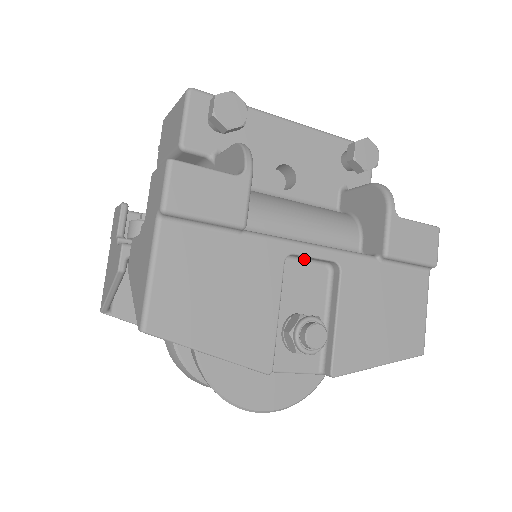
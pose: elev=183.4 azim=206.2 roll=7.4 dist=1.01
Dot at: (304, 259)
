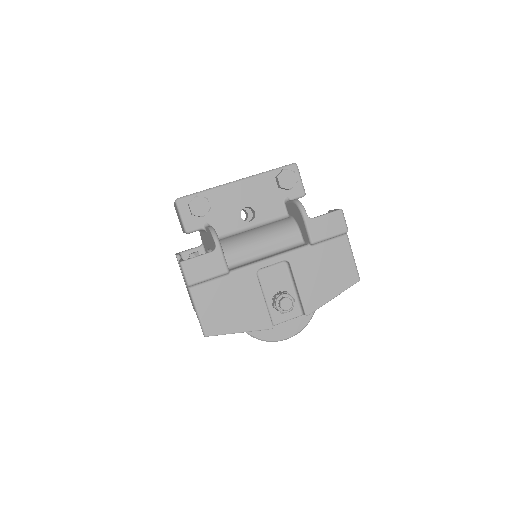
Dot at: occluded
